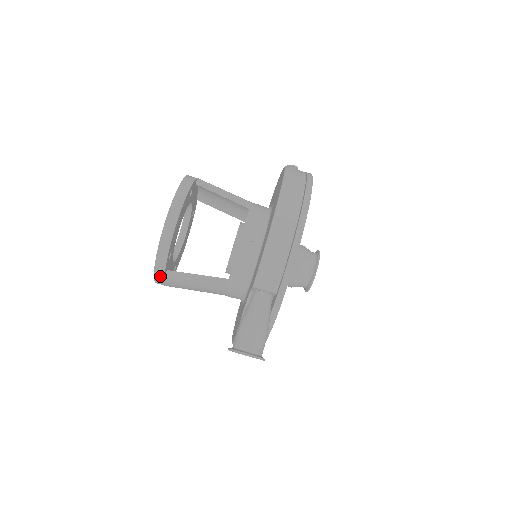
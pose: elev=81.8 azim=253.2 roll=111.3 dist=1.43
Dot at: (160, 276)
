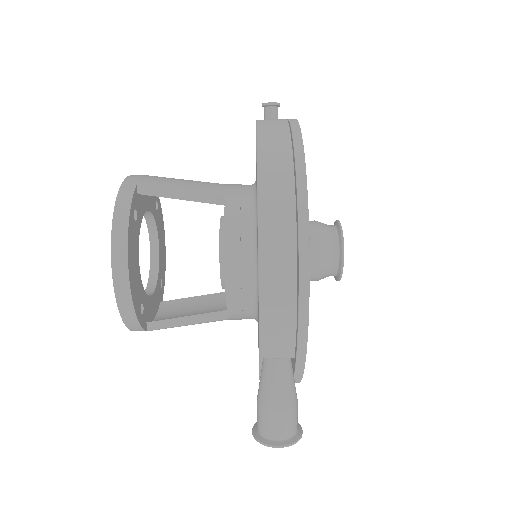
Dot at: occluded
